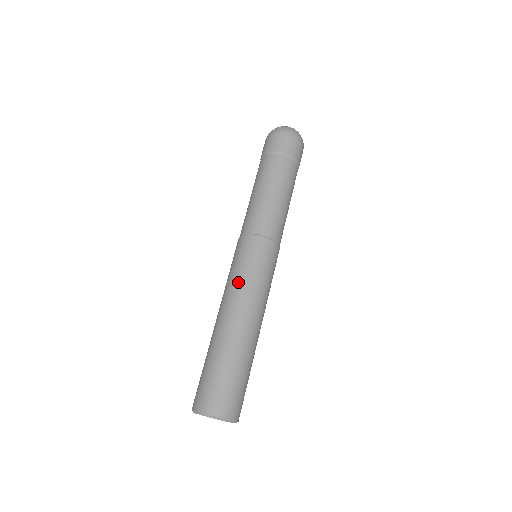
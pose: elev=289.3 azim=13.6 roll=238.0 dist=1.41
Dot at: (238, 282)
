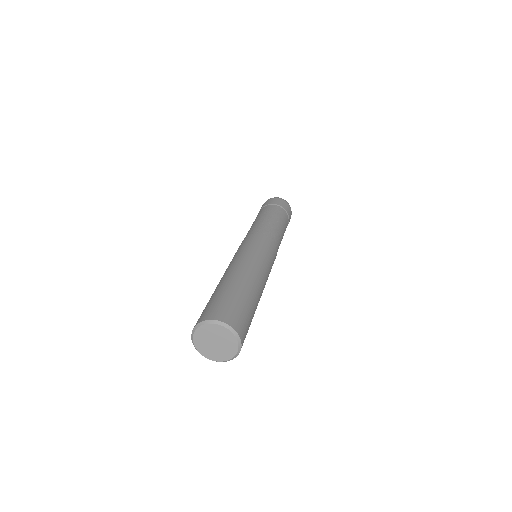
Dot at: (239, 254)
